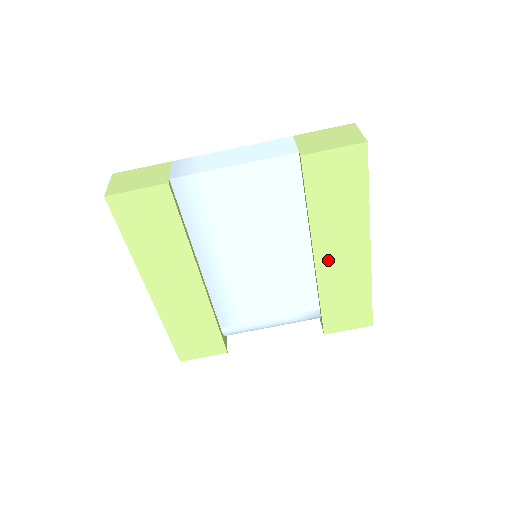
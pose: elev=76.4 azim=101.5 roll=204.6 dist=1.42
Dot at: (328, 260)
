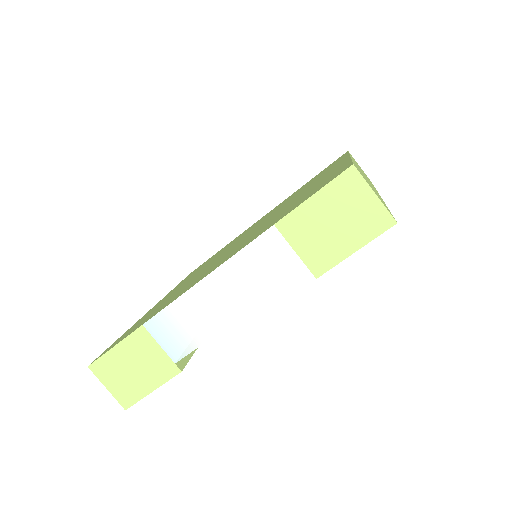
Dot at: occluded
